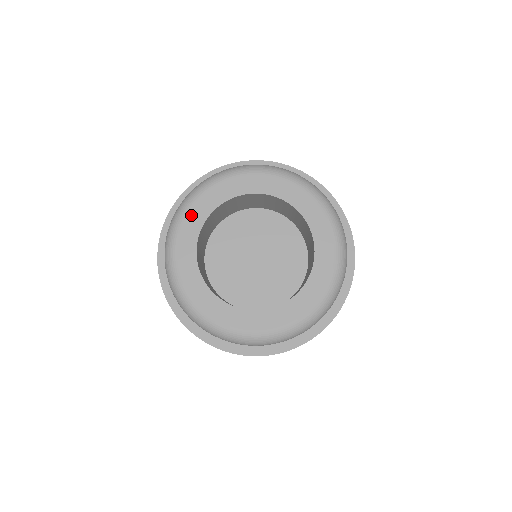
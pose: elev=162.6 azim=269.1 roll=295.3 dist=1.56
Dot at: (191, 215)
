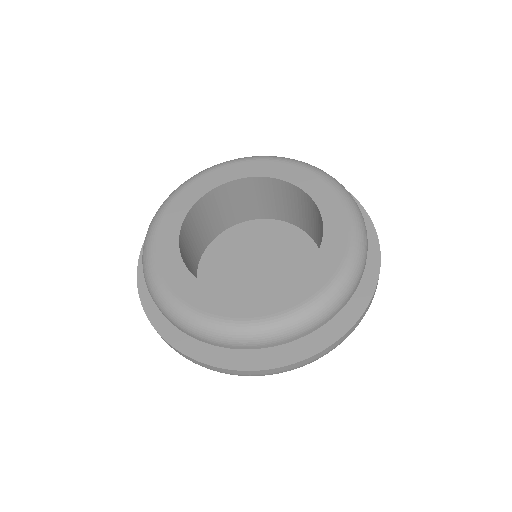
Dot at: (181, 197)
